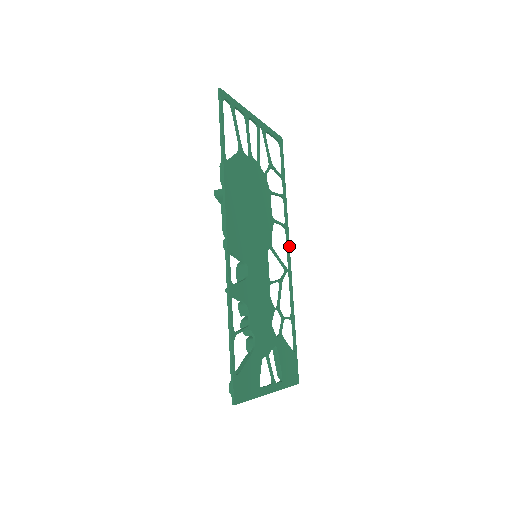
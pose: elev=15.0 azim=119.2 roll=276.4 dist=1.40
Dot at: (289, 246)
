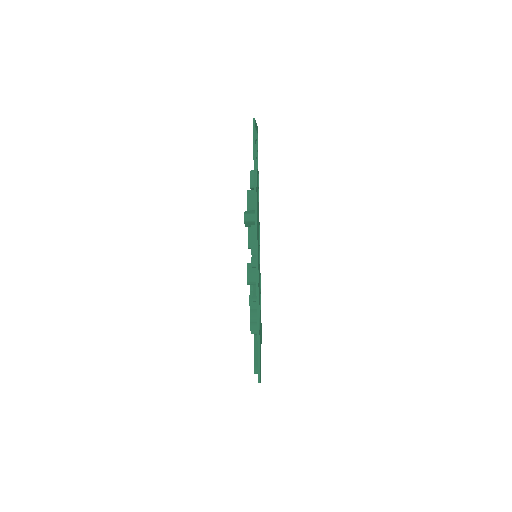
Dot at: (259, 229)
